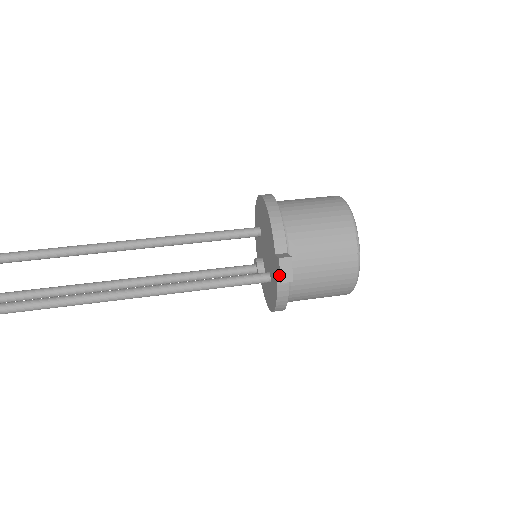
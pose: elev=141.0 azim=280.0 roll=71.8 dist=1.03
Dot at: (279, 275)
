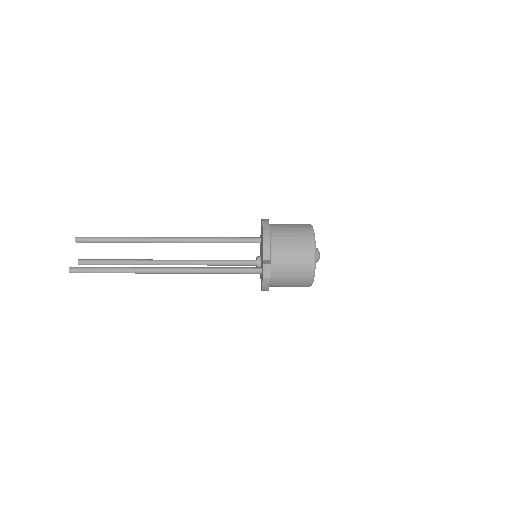
Dot at: (263, 273)
